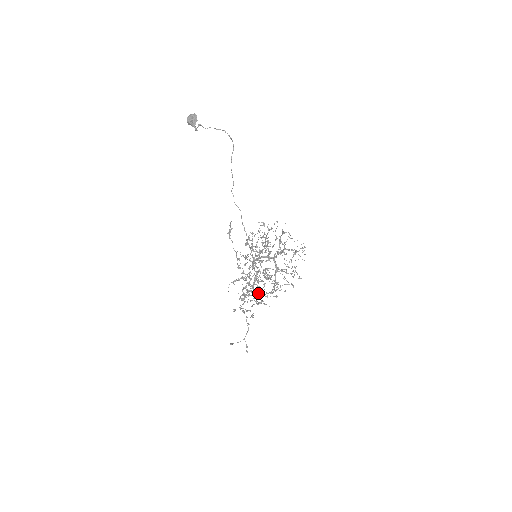
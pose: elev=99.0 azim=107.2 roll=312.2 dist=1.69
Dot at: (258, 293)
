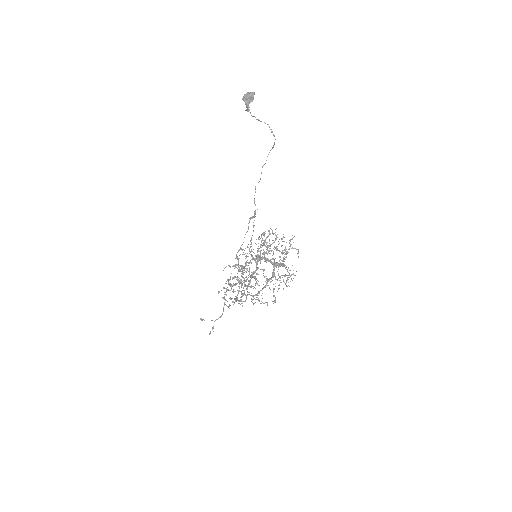
Dot at: occluded
